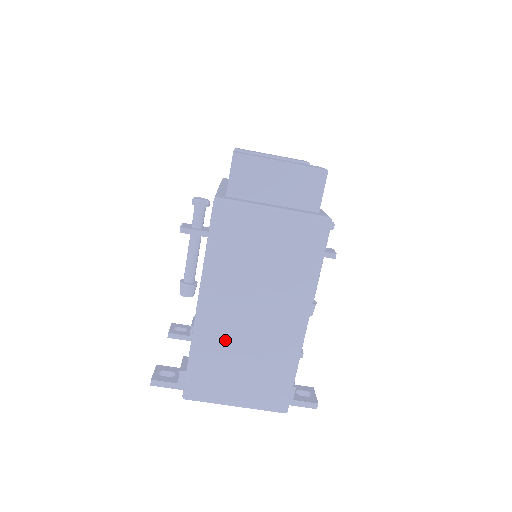
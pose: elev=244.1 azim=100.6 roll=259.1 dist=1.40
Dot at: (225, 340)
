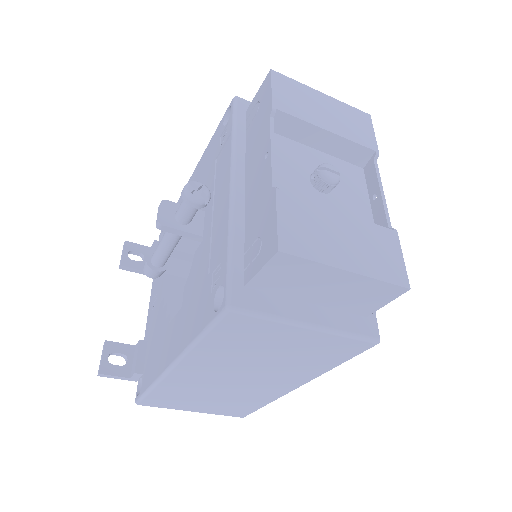
Dot at: (196, 387)
